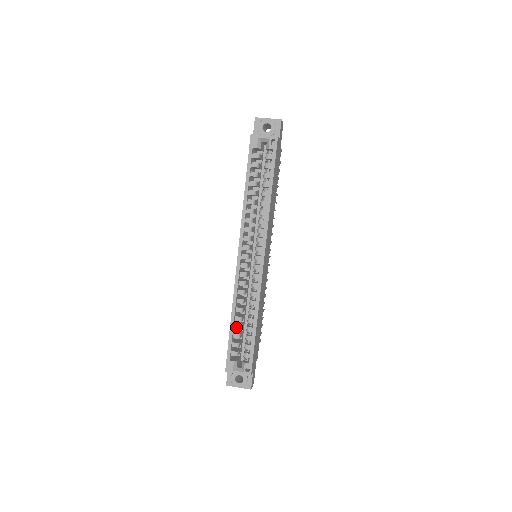
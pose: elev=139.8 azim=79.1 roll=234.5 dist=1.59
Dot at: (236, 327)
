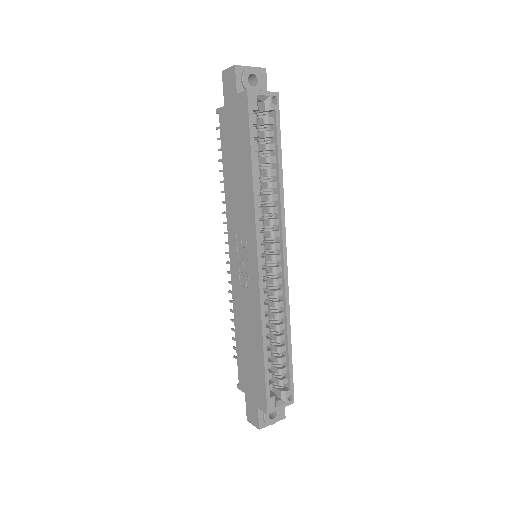
Dot at: (268, 354)
